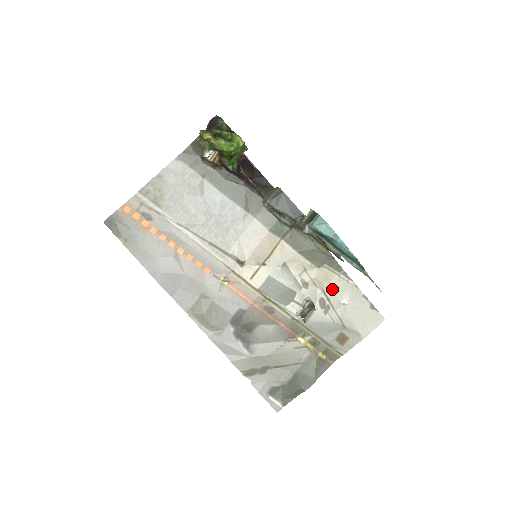
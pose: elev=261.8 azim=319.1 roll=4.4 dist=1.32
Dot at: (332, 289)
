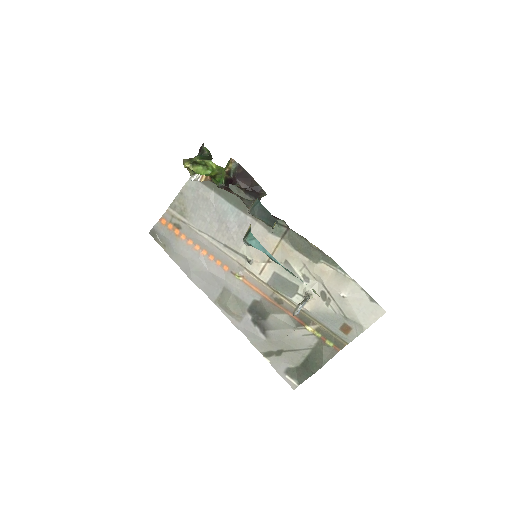
Dot at: (331, 283)
